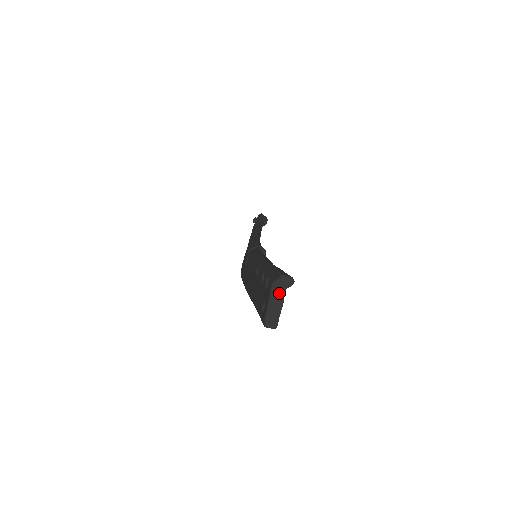
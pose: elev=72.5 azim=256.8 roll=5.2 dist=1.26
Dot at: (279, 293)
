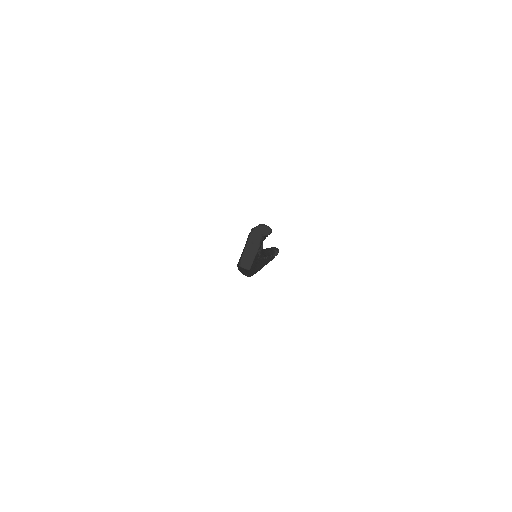
Dot at: (257, 238)
